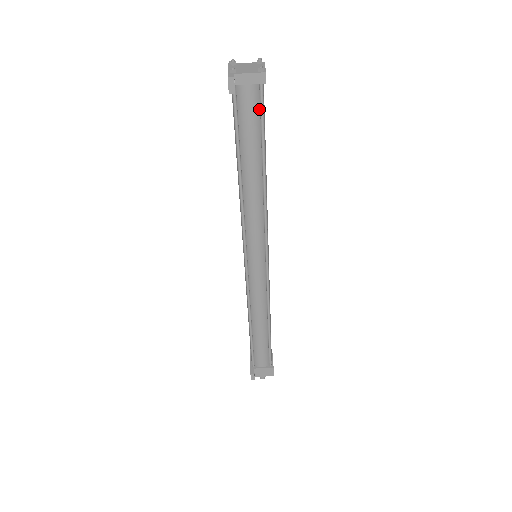
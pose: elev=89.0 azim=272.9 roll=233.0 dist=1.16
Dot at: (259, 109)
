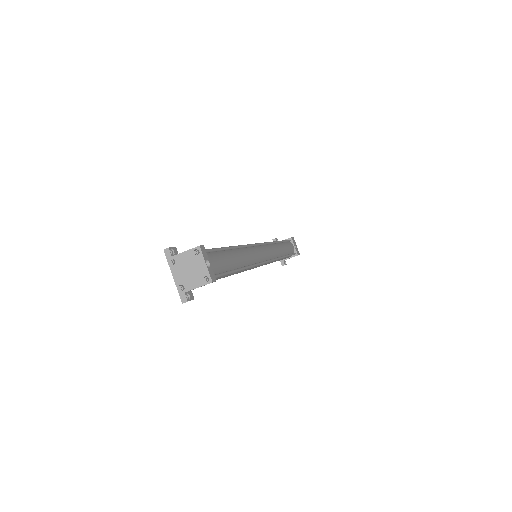
Dot at: occluded
